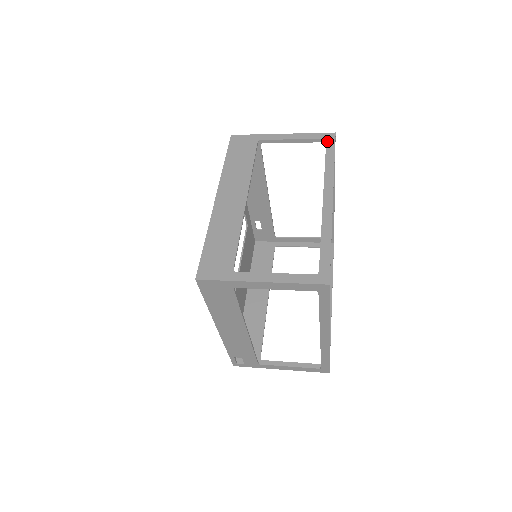
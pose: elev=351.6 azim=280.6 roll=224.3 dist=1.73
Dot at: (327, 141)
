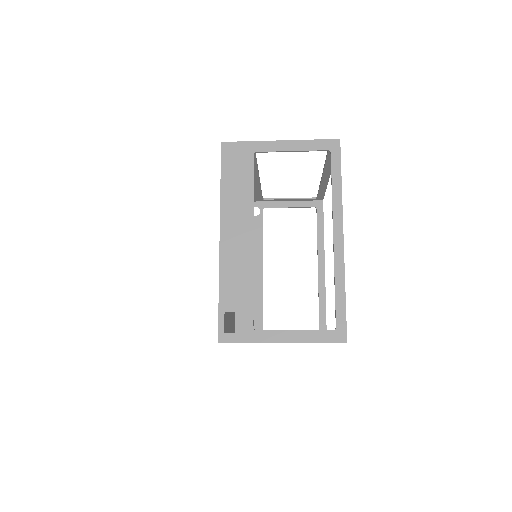
Dot at: (318, 196)
